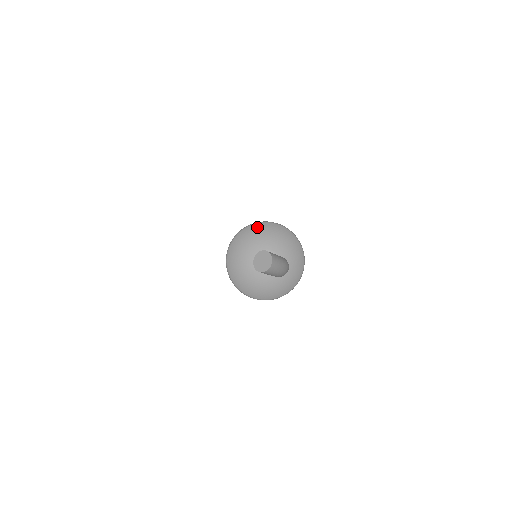
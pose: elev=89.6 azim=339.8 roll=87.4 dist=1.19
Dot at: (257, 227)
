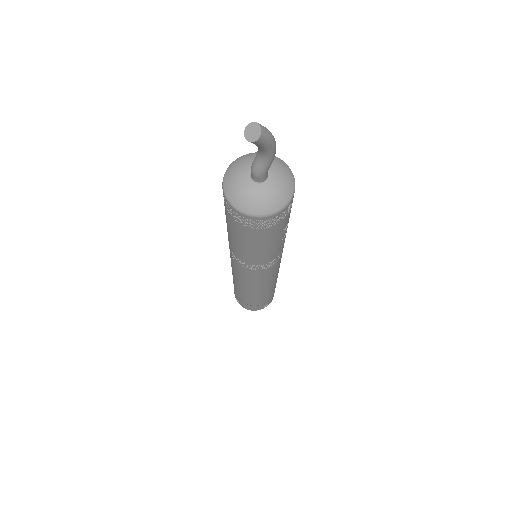
Dot at: (229, 170)
